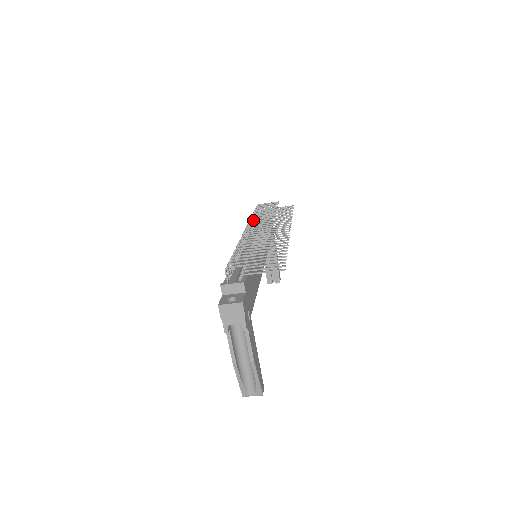
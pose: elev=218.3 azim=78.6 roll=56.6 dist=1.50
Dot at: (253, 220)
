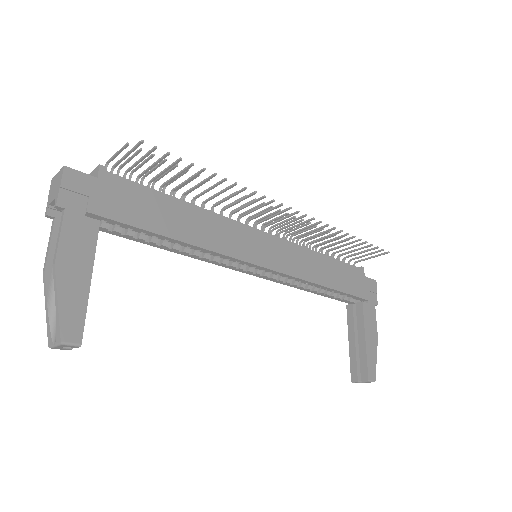
Dot at: occluded
